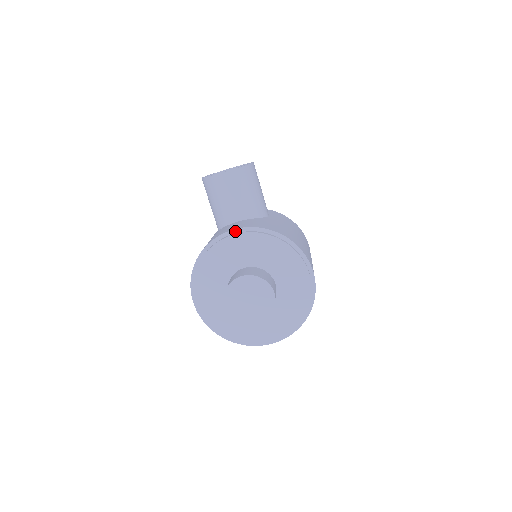
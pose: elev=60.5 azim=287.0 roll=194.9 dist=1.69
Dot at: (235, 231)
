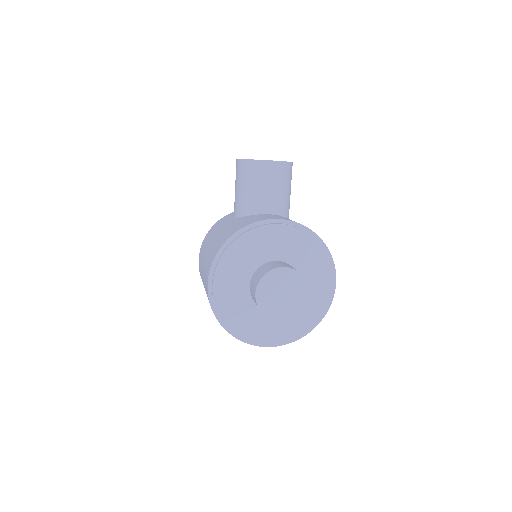
Dot at: (278, 221)
